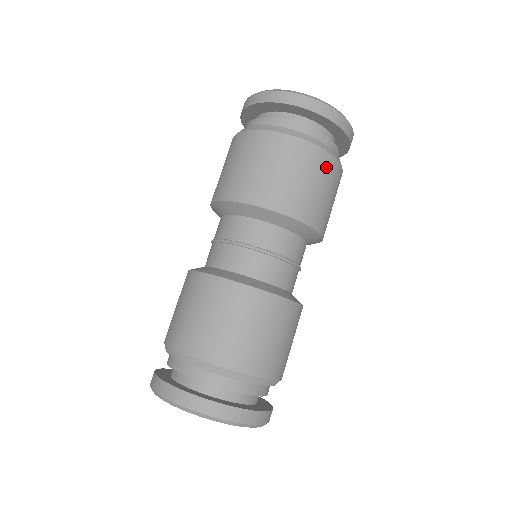
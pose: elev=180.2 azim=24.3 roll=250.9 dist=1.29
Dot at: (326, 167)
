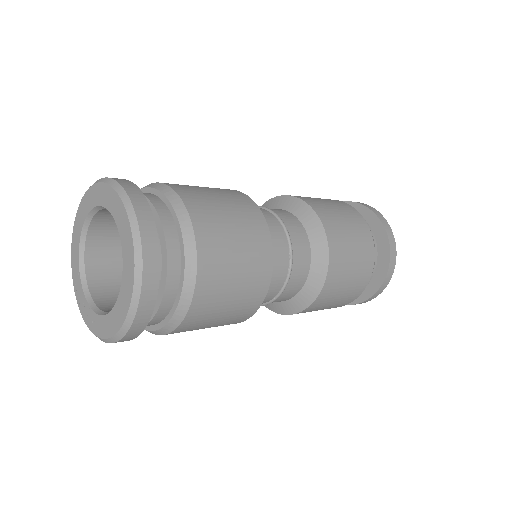
Dot at: (360, 224)
